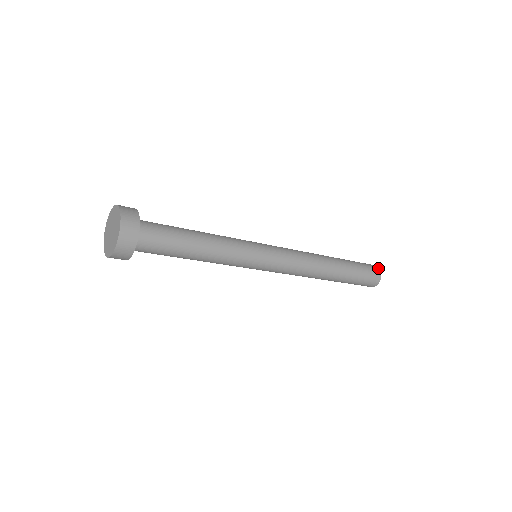
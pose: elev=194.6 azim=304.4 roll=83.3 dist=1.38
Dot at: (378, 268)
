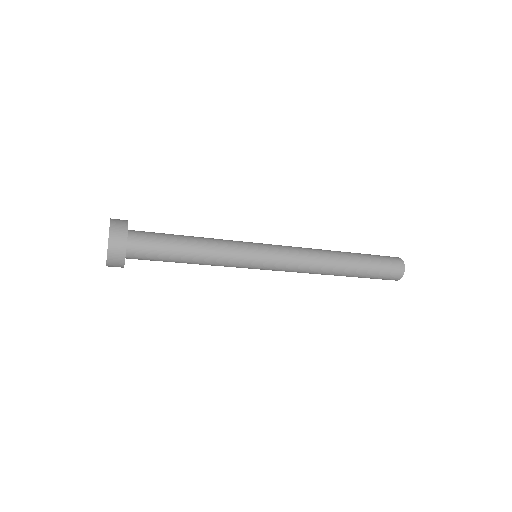
Dot at: (399, 258)
